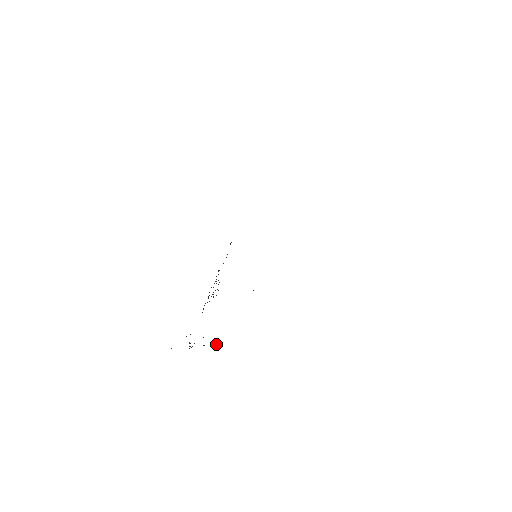
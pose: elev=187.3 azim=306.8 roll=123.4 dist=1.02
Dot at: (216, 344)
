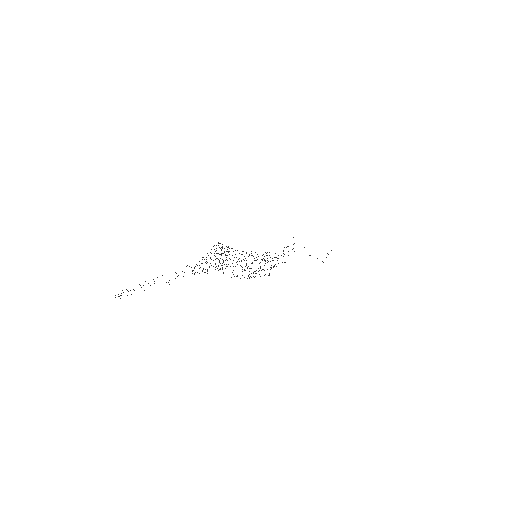
Dot at: (310, 255)
